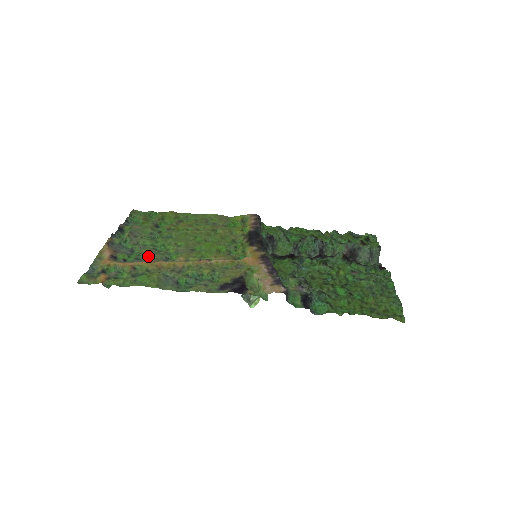
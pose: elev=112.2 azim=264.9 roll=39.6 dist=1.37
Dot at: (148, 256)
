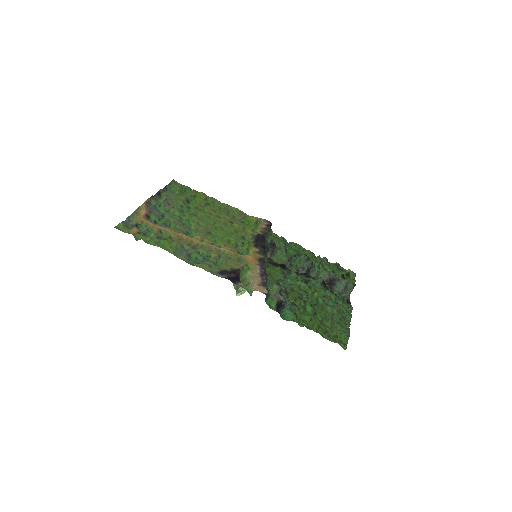
Dot at: (174, 225)
